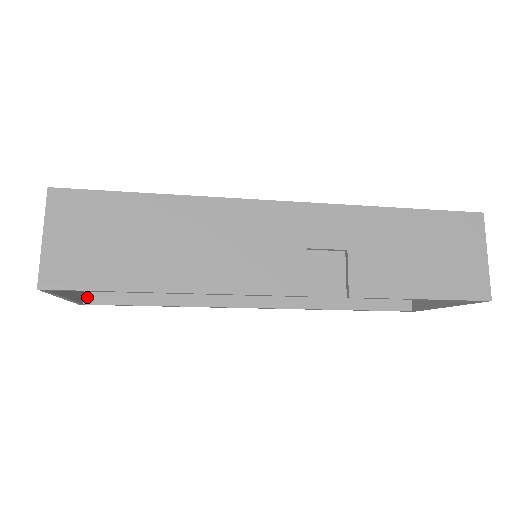
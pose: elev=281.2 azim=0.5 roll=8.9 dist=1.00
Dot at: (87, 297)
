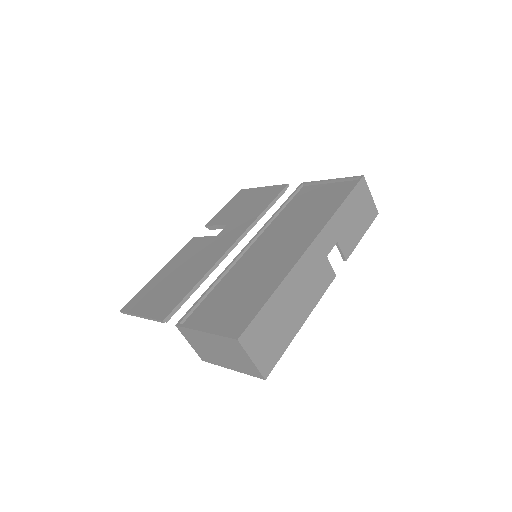
Dot at: occluded
